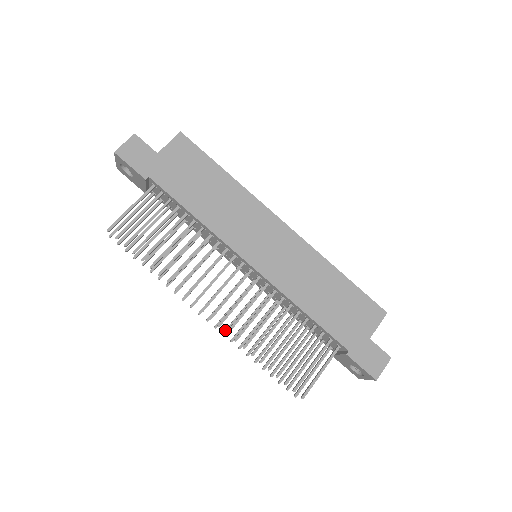
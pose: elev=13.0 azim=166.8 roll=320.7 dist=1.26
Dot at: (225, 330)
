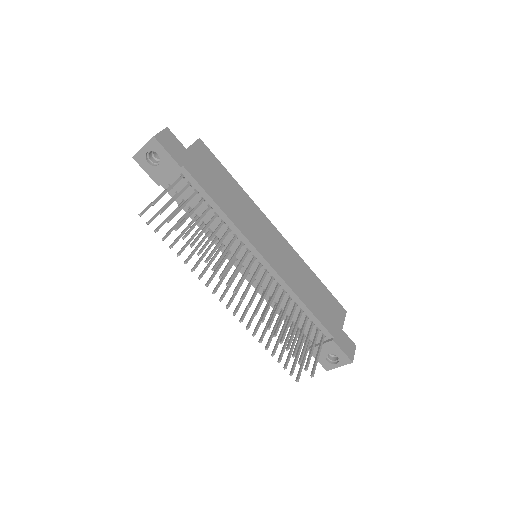
Dot at: (242, 317)
